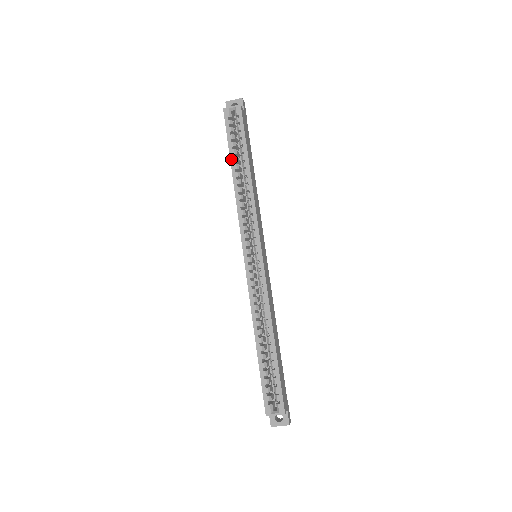
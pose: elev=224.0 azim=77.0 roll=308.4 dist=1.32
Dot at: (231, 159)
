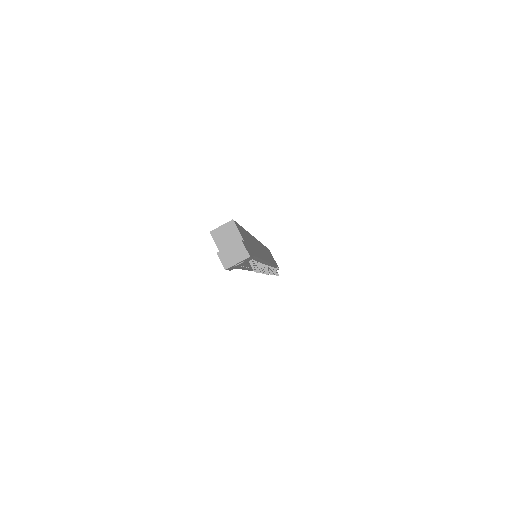
Dot at: occluded
